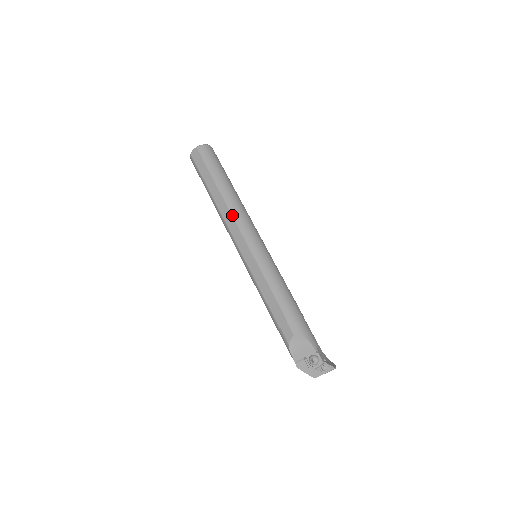
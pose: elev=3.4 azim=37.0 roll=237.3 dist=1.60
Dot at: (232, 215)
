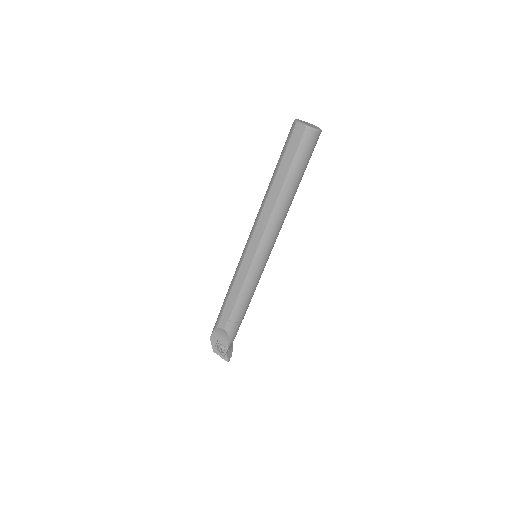
Dot at: (269, 220)
